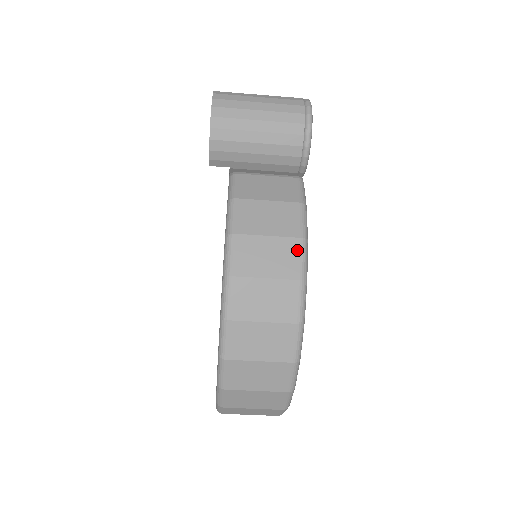
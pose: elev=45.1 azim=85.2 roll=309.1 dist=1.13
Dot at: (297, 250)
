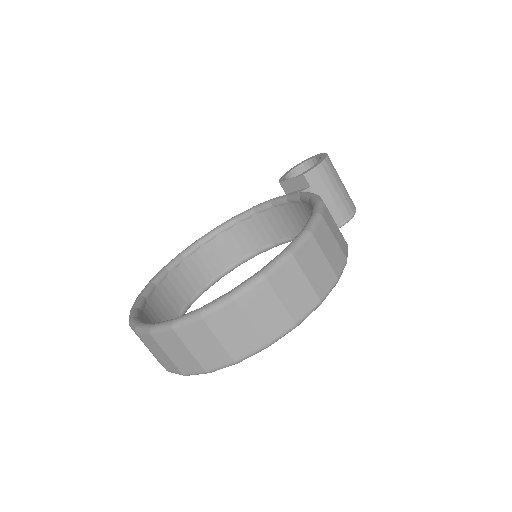
Dot at: (346, 246)
